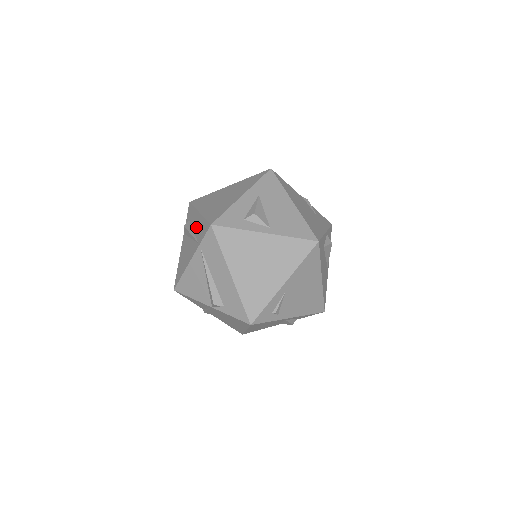
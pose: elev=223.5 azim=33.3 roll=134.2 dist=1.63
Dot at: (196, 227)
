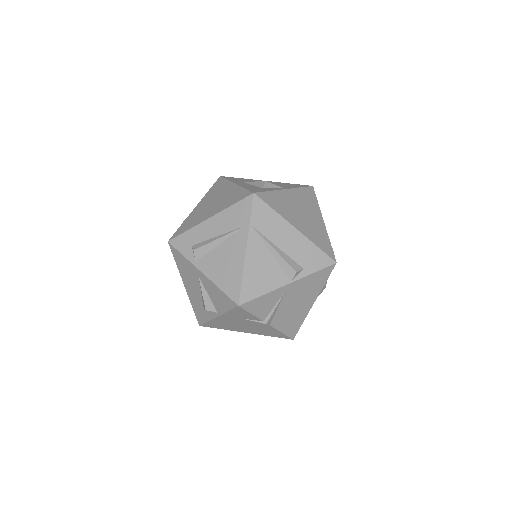
Dot at: (220, 228)
